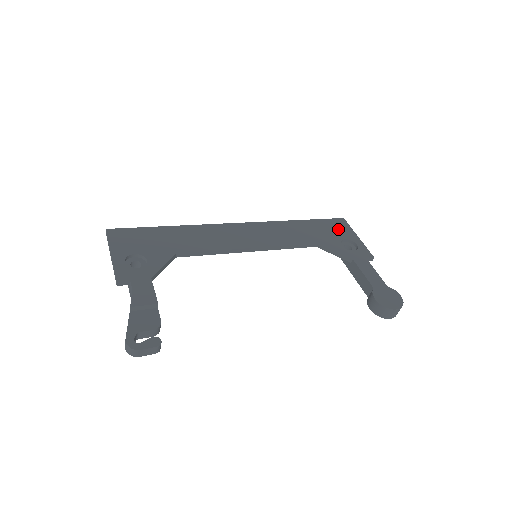
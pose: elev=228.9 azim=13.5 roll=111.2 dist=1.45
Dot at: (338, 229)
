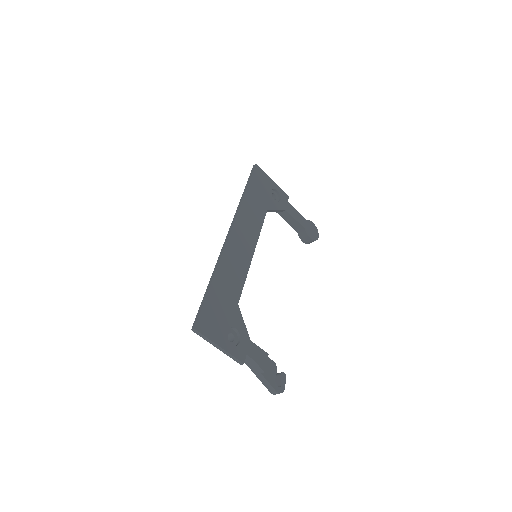
Dot at: (263, 182)
